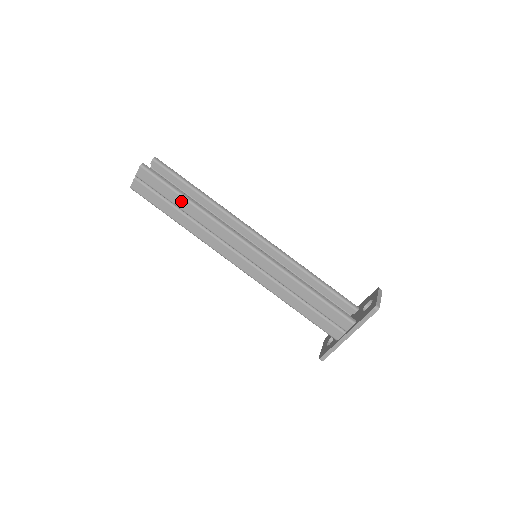
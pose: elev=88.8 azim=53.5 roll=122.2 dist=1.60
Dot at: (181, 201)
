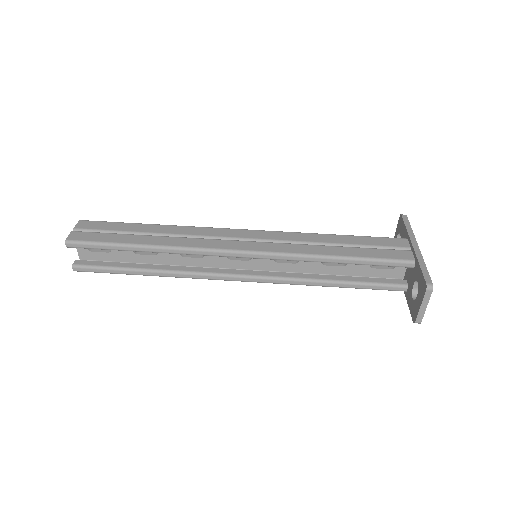
Dot at: (142, 227)
